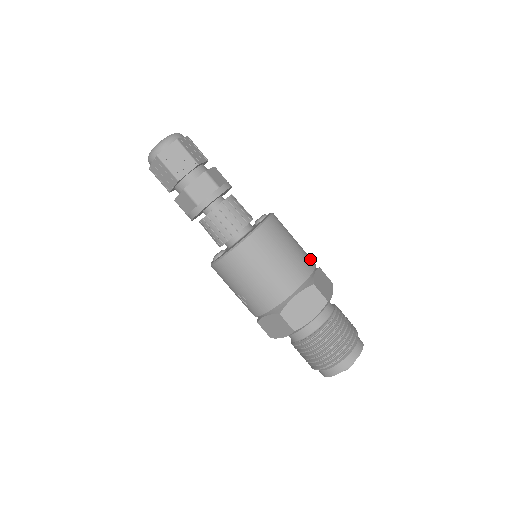
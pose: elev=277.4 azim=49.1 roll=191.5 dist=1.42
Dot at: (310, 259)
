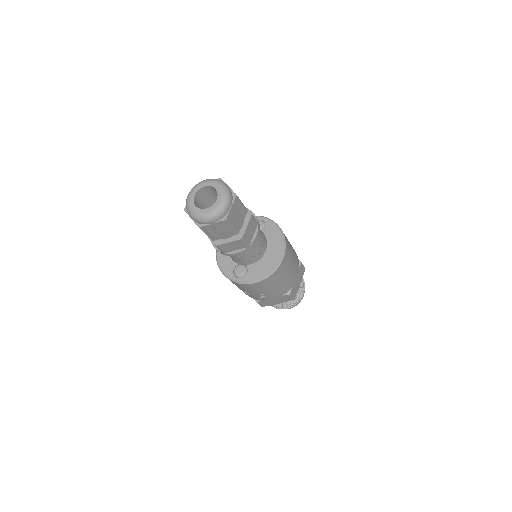
Dot at: occluded
